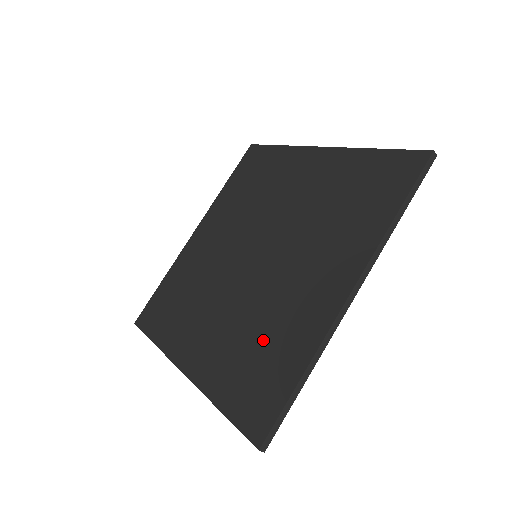
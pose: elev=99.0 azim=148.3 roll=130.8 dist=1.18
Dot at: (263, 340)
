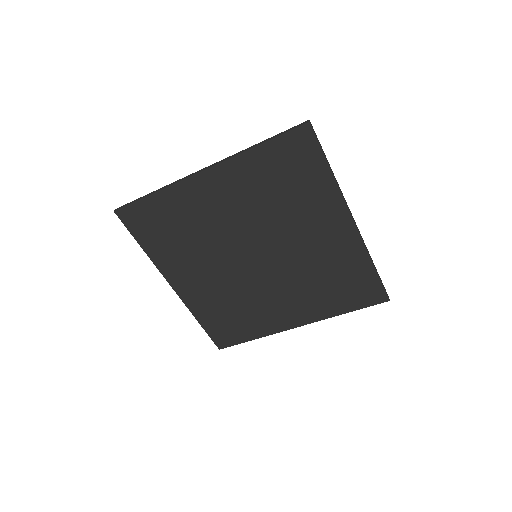
Dot at: (240, 313)
